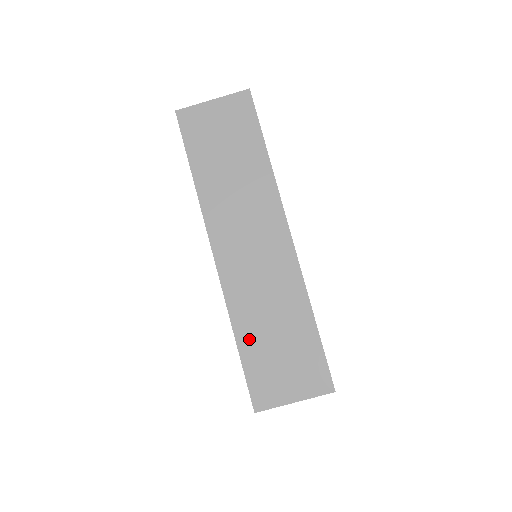
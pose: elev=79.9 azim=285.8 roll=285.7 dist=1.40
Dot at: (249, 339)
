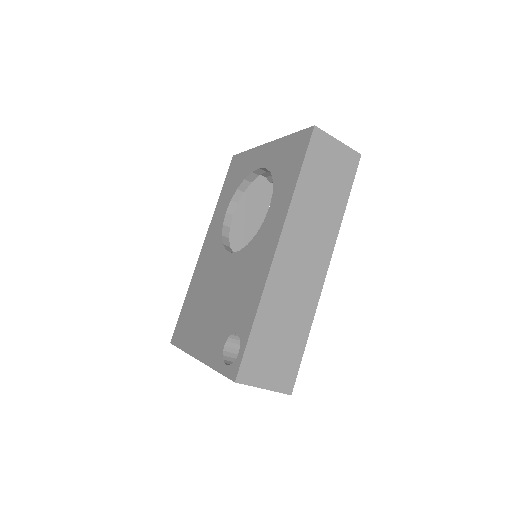
Dot at: (263, 325)
